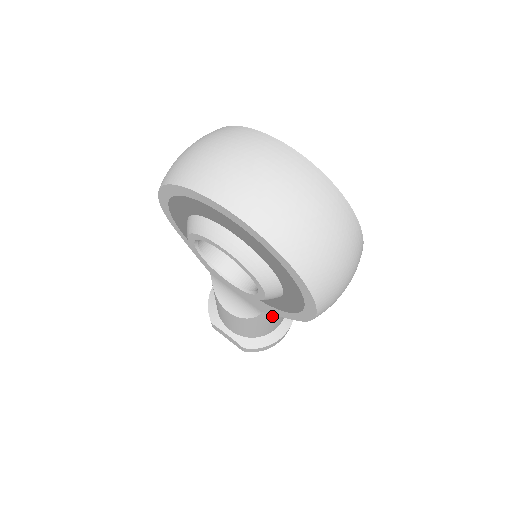
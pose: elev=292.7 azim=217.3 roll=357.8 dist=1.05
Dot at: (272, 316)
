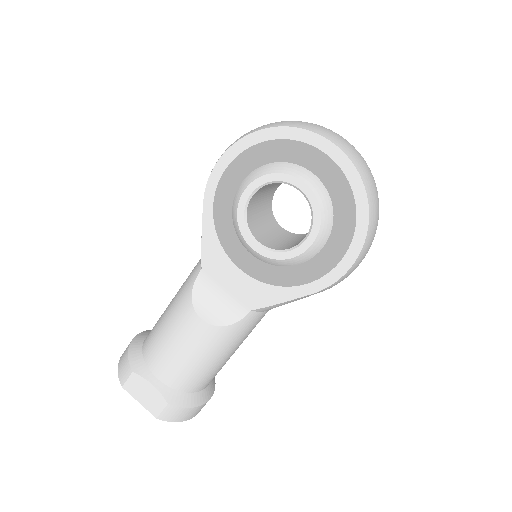
Dot at: (241, 335)
